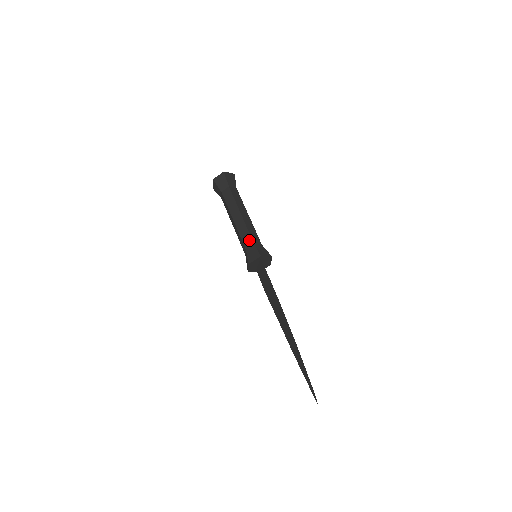
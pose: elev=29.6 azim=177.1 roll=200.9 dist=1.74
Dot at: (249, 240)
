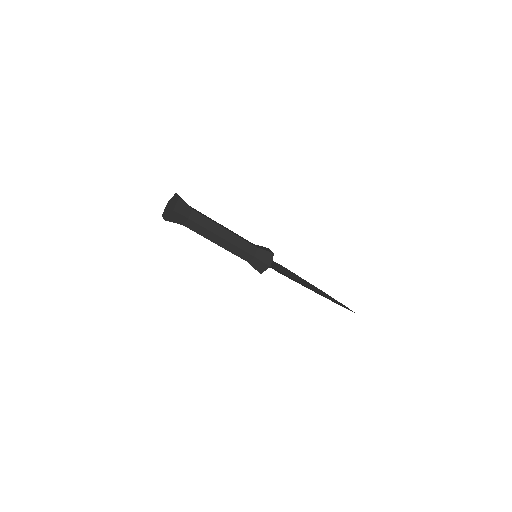
Dot at: (247, 256)
